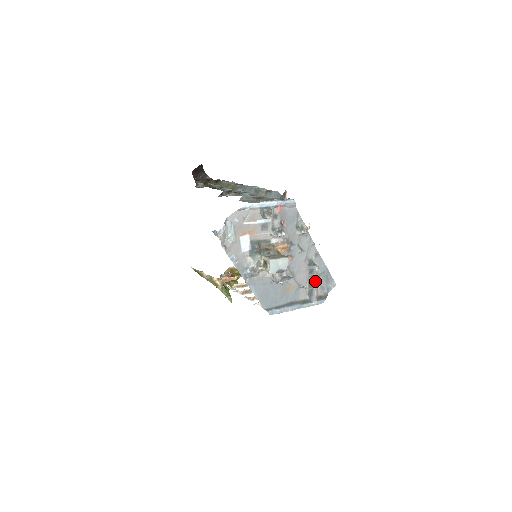
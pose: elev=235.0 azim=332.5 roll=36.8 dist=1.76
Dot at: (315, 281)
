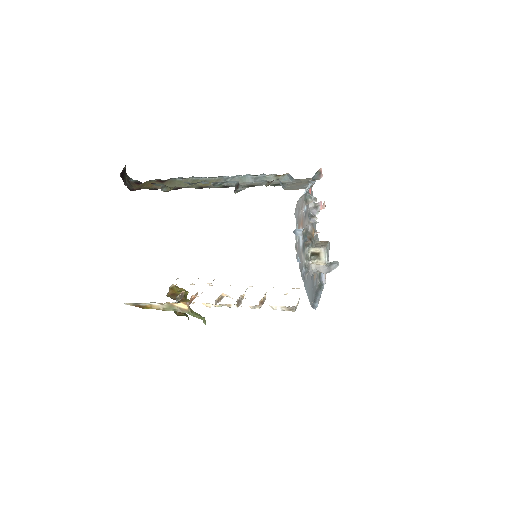
Dot at: occluded
